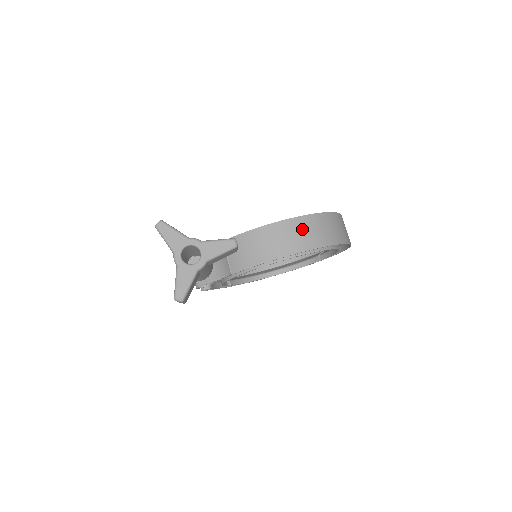
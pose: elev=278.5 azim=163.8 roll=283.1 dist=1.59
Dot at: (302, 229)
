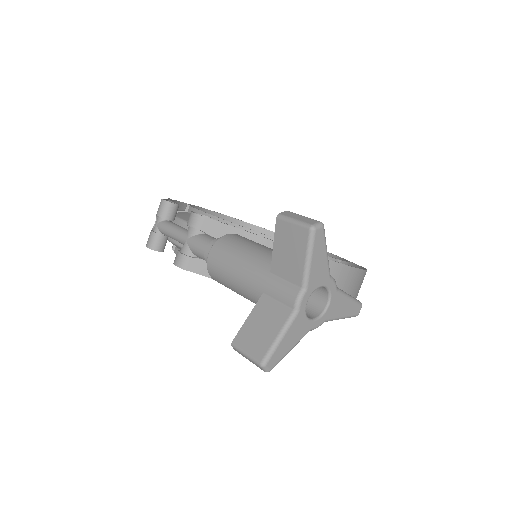
Dot at: (356, 286)
